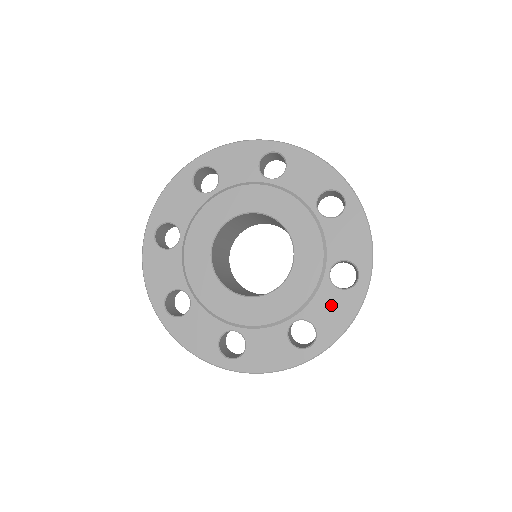
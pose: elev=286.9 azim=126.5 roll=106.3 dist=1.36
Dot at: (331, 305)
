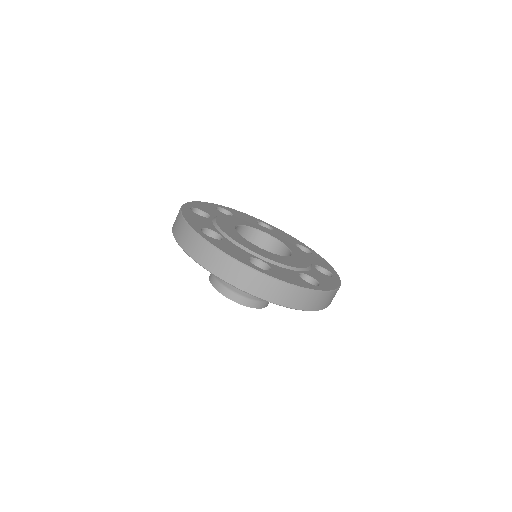
Dot at: (290, 275)
